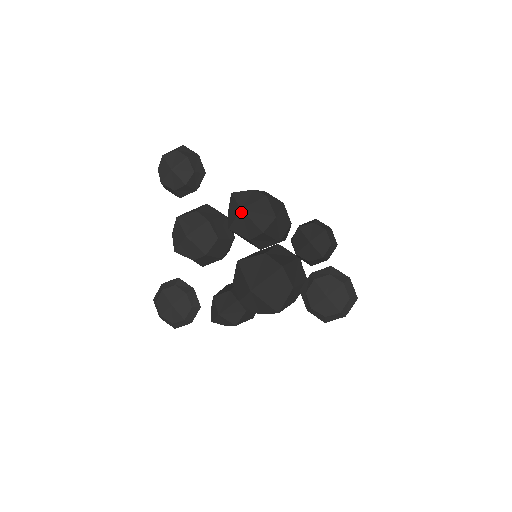
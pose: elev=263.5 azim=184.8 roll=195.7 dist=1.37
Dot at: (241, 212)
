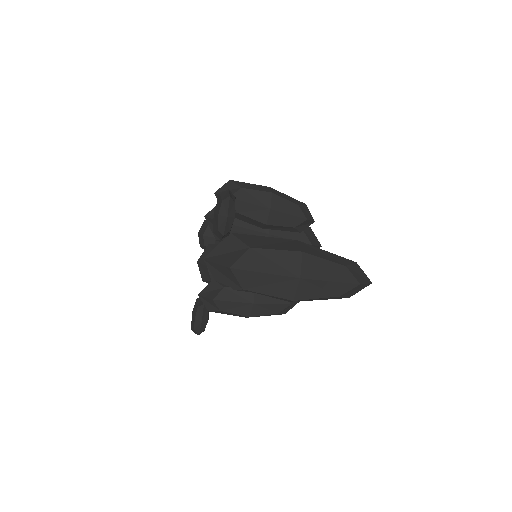
Dot at: (206, 219)
